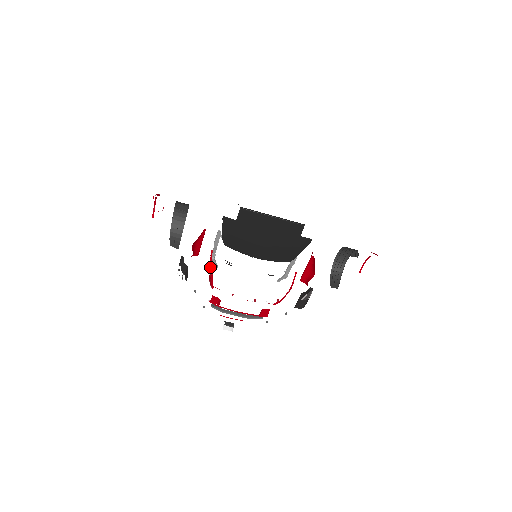
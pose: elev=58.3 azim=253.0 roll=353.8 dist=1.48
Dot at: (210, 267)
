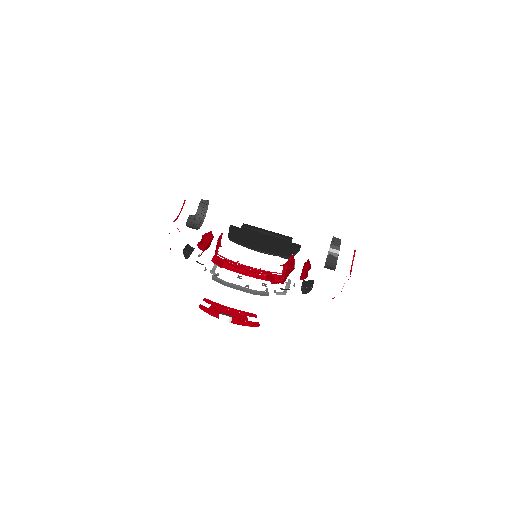
Dot at: occluded
